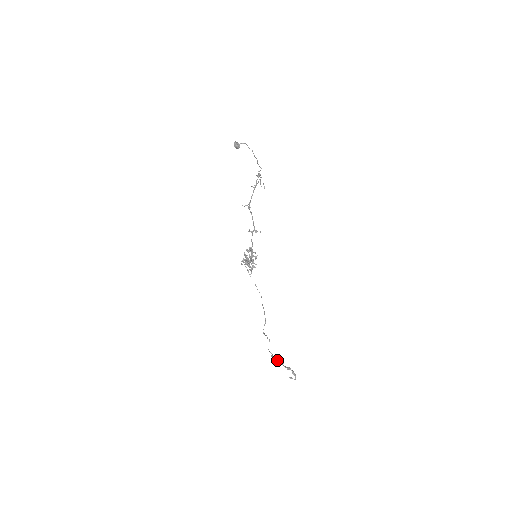
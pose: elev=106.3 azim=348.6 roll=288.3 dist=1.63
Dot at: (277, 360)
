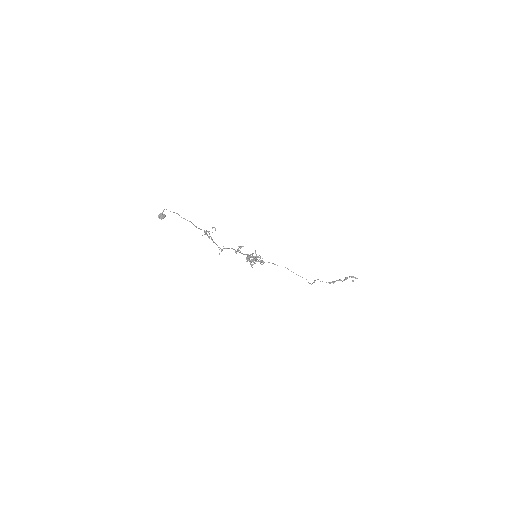
Dot at: occluded
